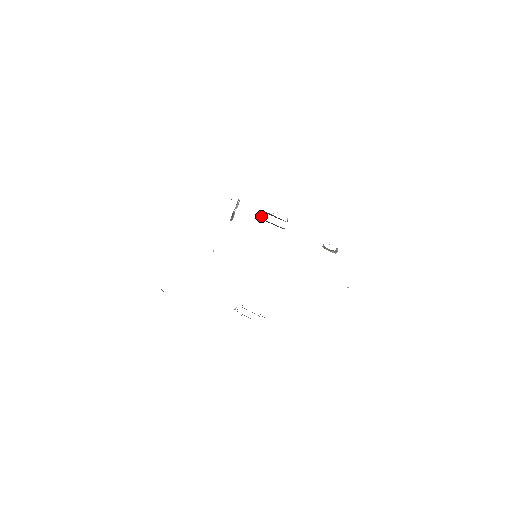
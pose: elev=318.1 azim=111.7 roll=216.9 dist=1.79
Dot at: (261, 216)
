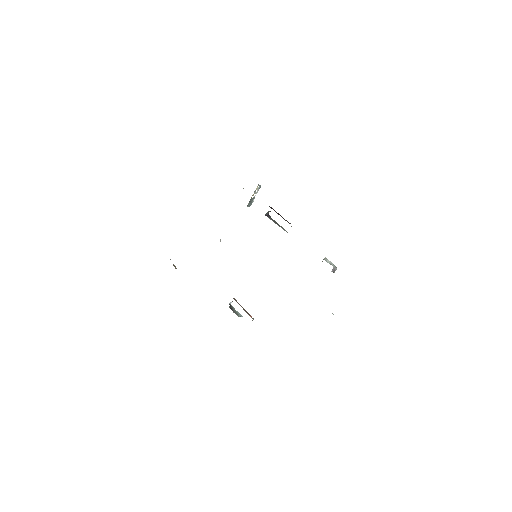
Dot at: (267, 215)
